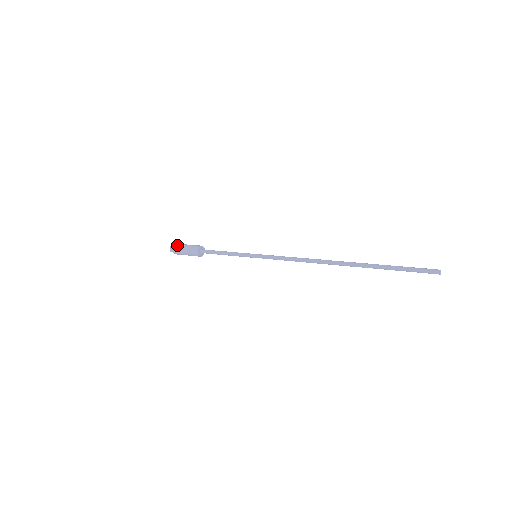
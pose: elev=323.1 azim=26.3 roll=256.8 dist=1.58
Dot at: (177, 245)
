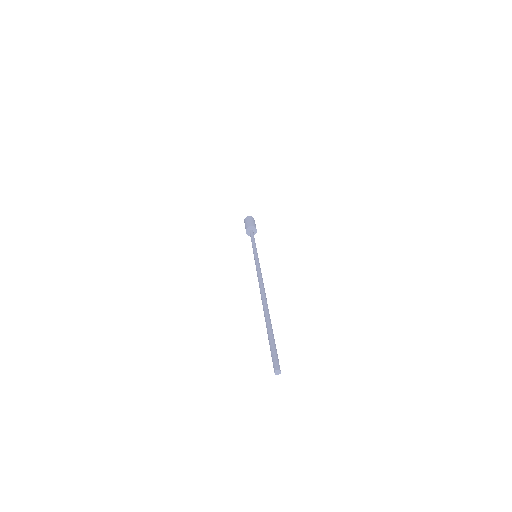
Dot at: (248, 217)
